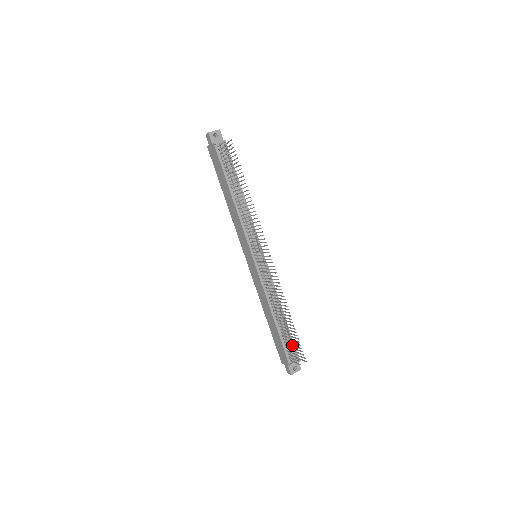
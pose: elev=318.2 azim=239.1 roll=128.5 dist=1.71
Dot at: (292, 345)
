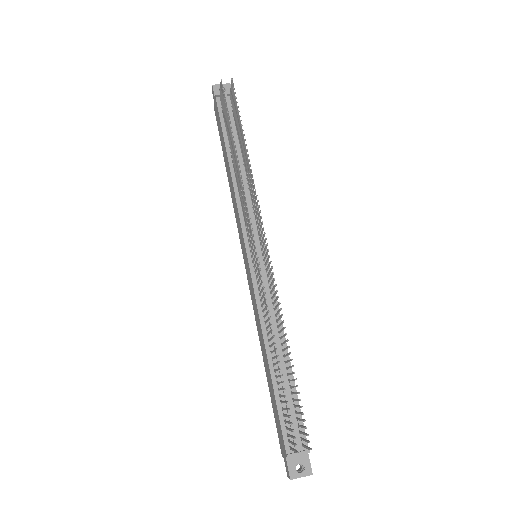
Dot at: (296, 417)
